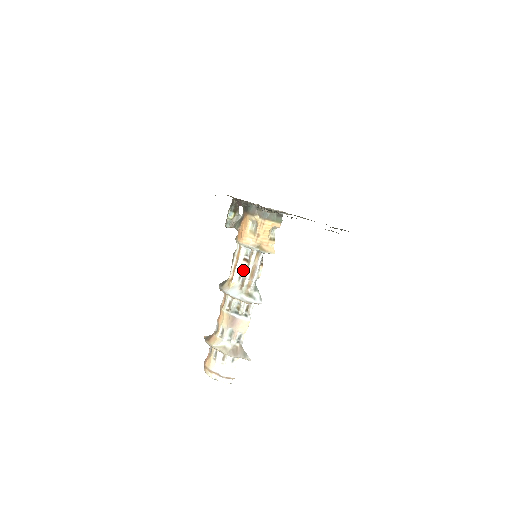
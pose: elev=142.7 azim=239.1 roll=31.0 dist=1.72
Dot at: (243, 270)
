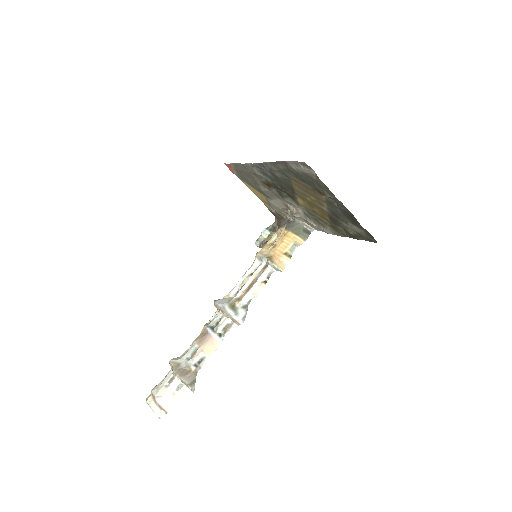
Dot at: (244, 283)
